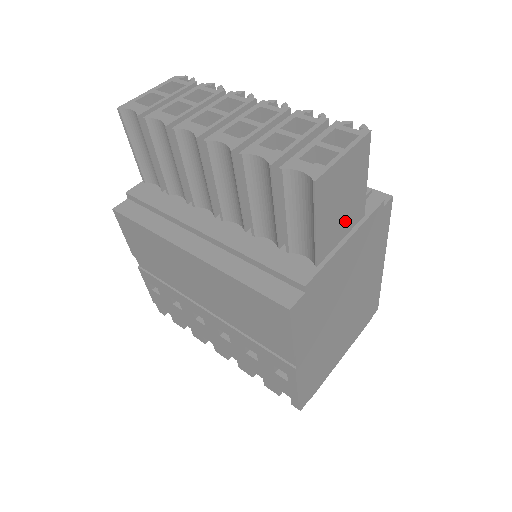
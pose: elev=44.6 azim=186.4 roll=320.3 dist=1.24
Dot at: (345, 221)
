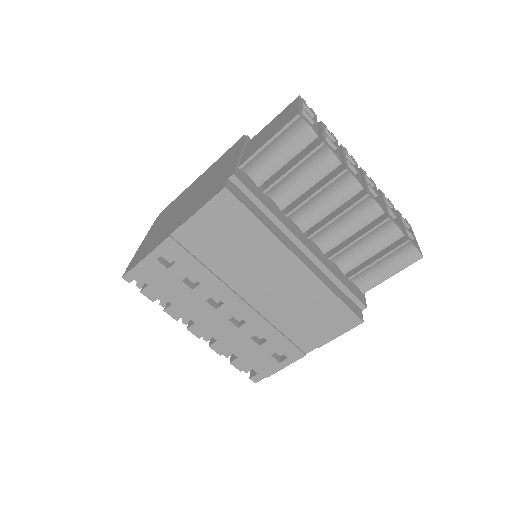
Dot at: occluded
